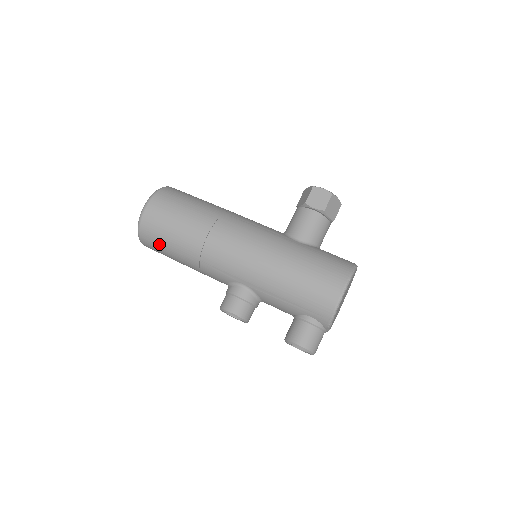
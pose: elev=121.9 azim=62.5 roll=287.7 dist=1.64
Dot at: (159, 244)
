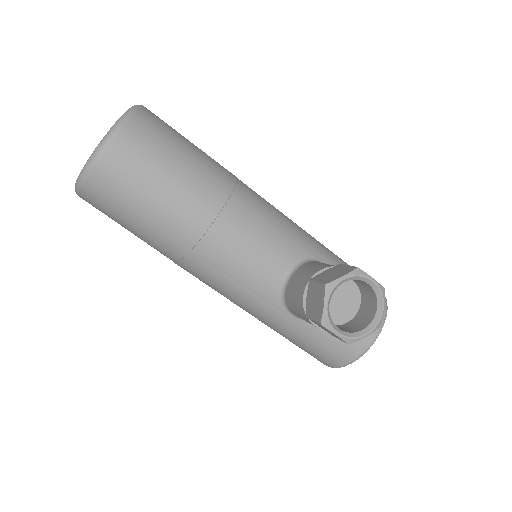
Dot at: occluded
